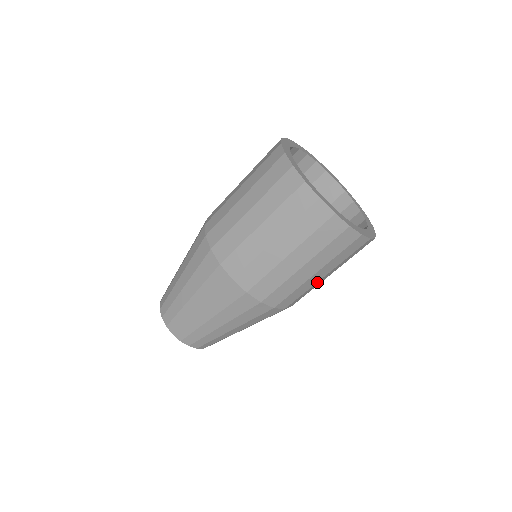
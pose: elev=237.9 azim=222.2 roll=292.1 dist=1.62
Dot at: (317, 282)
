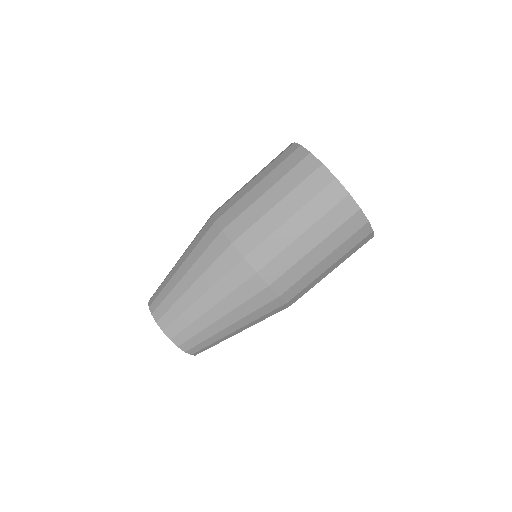
Dot at: occluded
